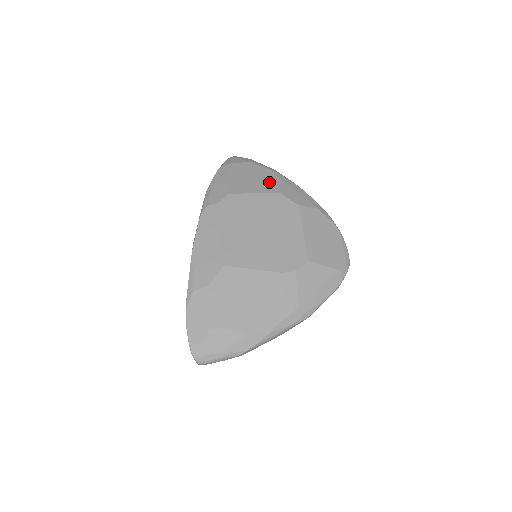
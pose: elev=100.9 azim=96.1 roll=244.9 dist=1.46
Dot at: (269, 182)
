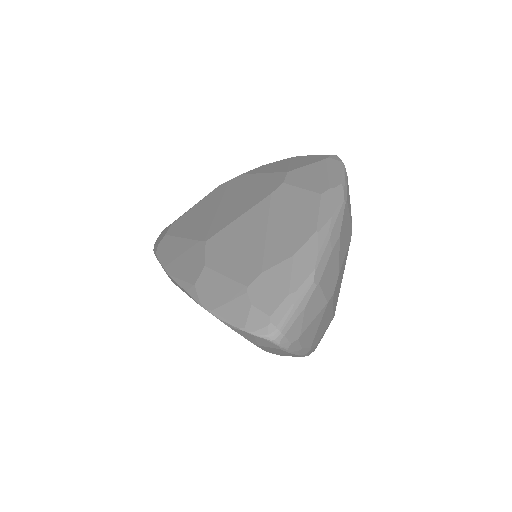
Dot at: occluded
